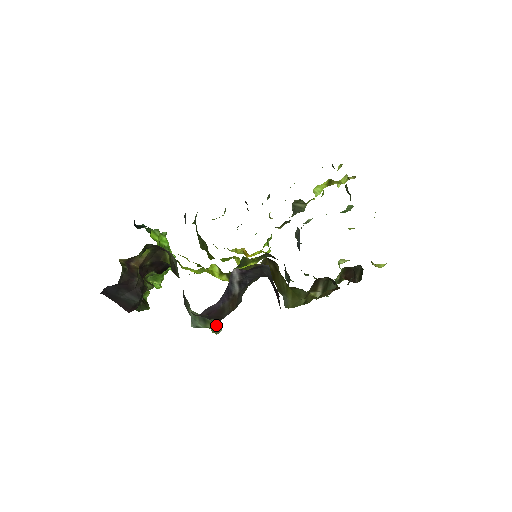
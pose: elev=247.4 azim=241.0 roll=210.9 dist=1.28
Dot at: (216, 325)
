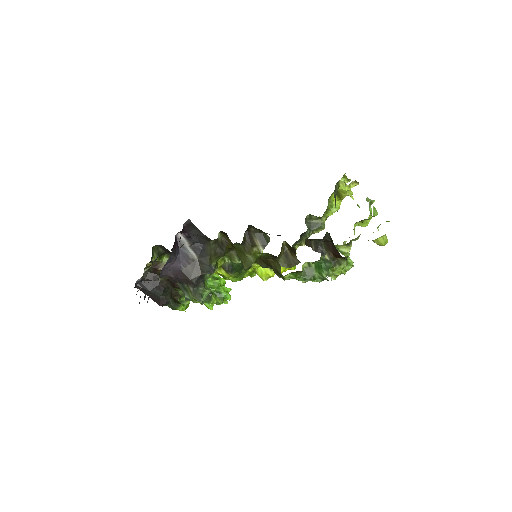
Dot at: (193, 292)
